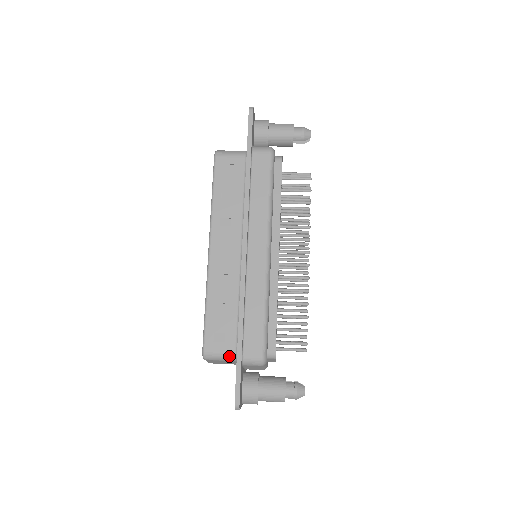
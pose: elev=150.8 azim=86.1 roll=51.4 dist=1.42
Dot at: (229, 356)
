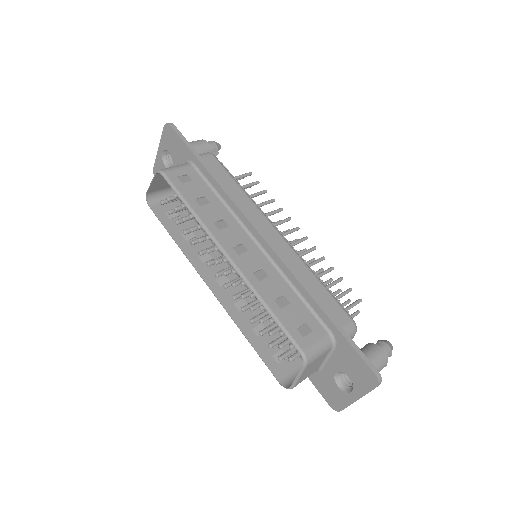
Dot at: (326, 343)
